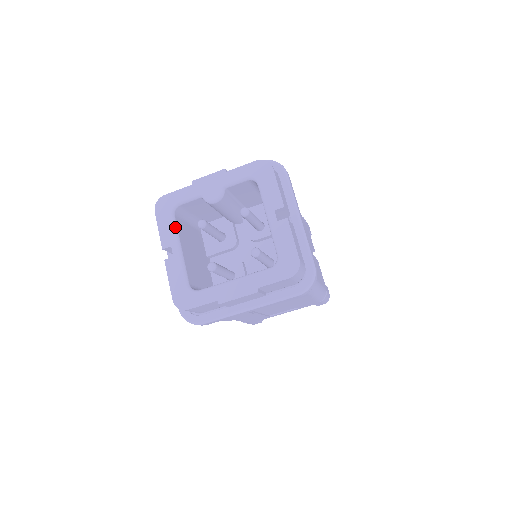
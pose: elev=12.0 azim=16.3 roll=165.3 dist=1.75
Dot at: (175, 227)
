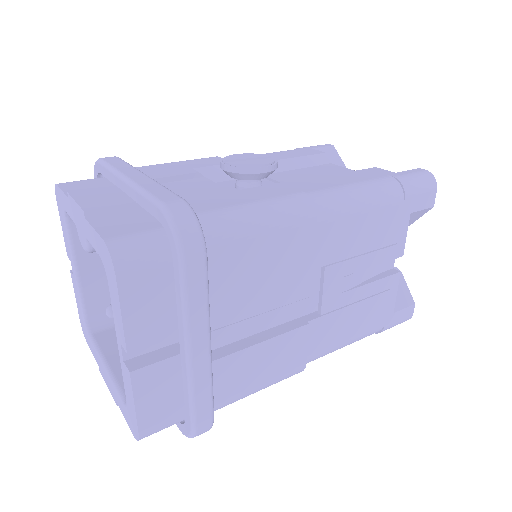
Dot at: (69, 241)
